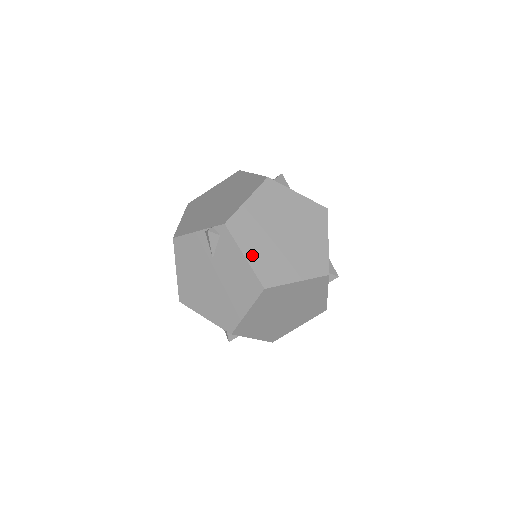
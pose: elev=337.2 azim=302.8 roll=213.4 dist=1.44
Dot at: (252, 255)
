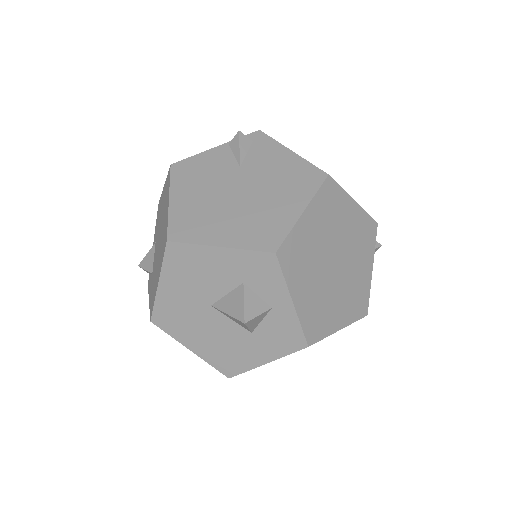
Dot at: occluded
